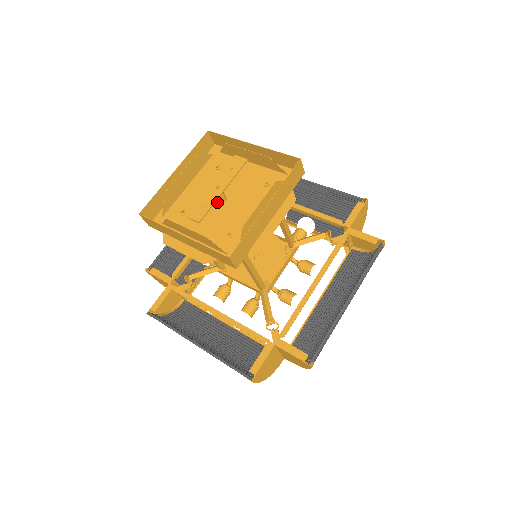
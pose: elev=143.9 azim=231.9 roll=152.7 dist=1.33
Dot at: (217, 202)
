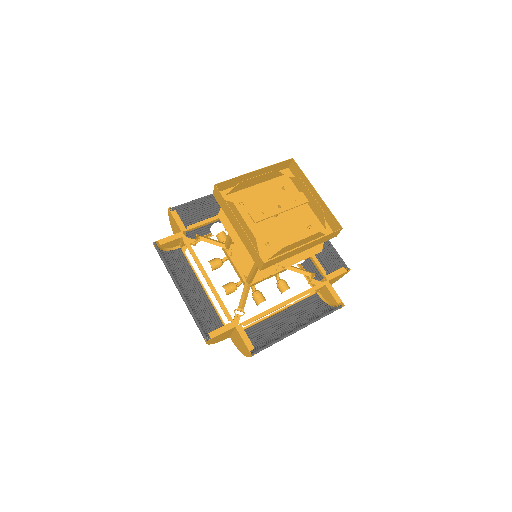
Dot at: occluded
